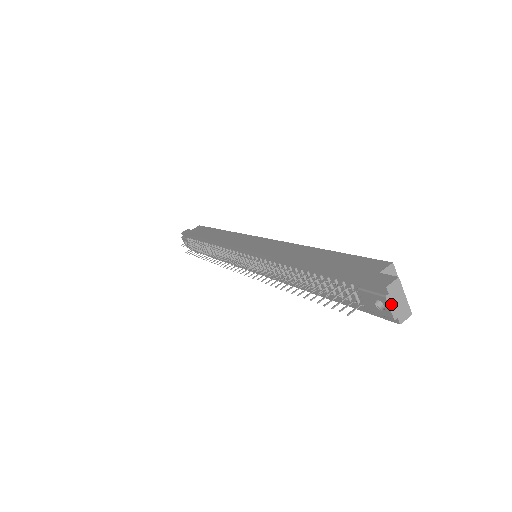
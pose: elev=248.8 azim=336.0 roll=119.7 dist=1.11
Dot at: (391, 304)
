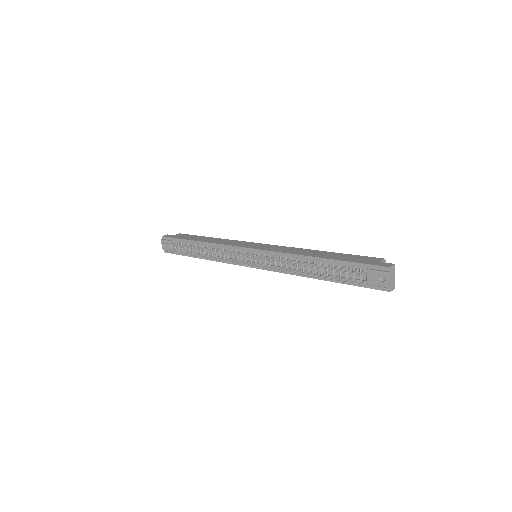
Dot at: (390, 278)
